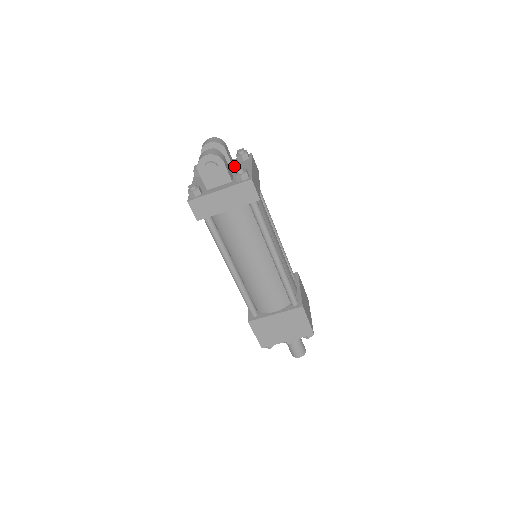
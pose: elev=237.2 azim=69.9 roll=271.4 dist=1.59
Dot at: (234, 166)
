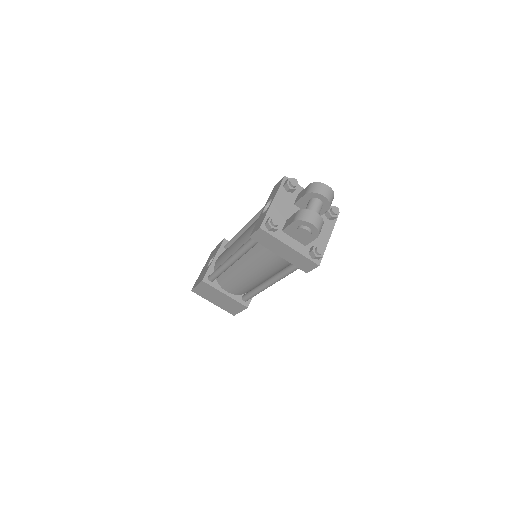
Dot at: occluded
